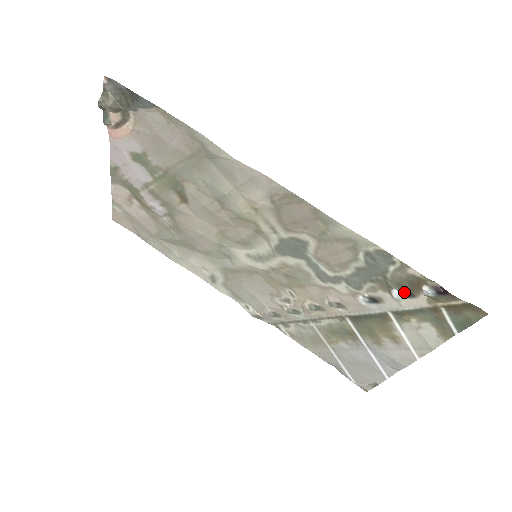
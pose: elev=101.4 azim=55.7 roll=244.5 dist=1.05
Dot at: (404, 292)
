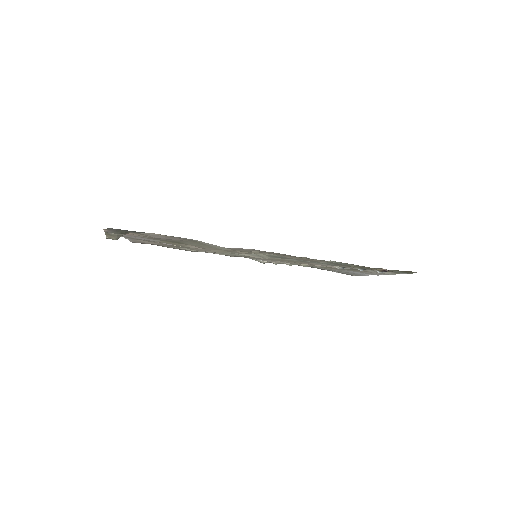
Dot at: occluded
